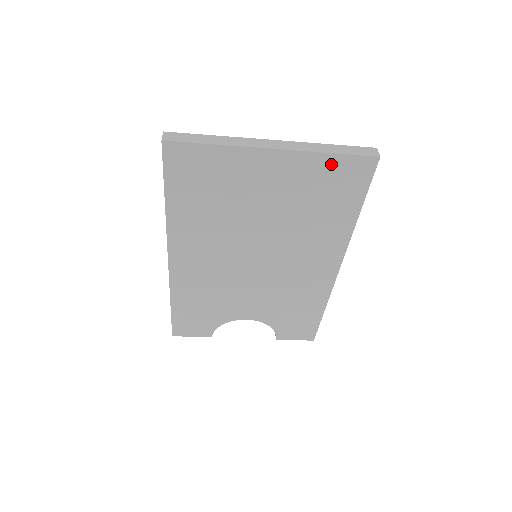
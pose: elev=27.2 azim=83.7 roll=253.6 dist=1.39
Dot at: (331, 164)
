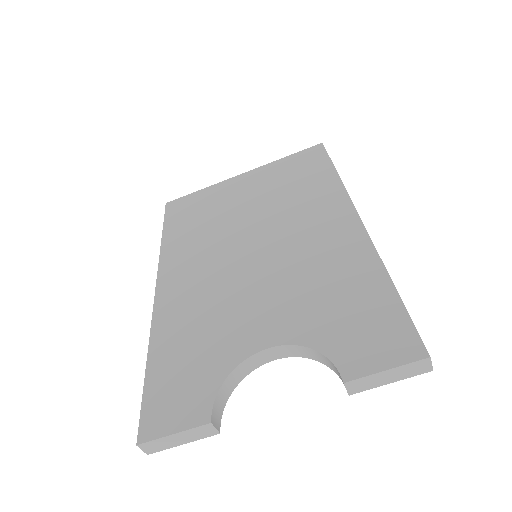
Dot at: (288, 161)
